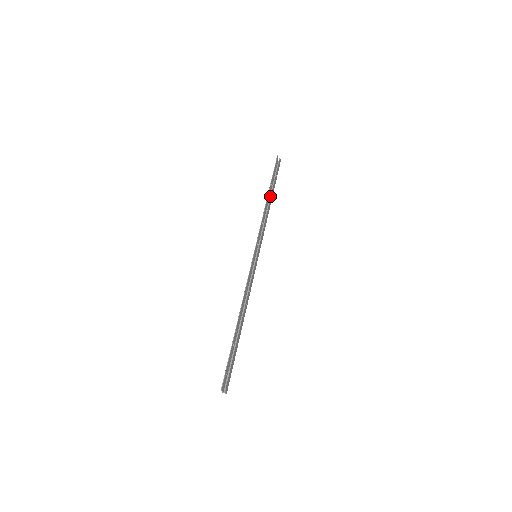
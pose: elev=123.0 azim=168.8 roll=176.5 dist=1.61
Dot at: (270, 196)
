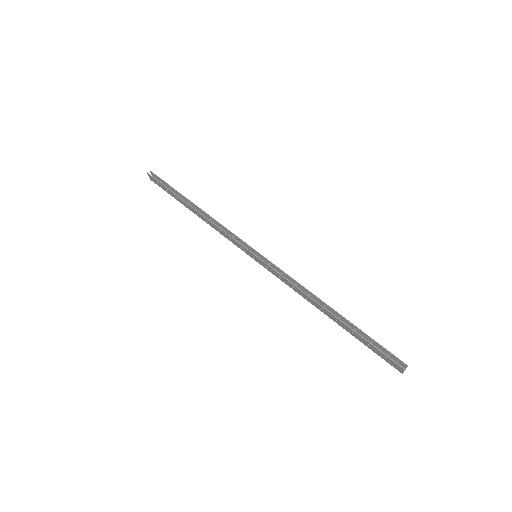
Dot at: (193, 204)
